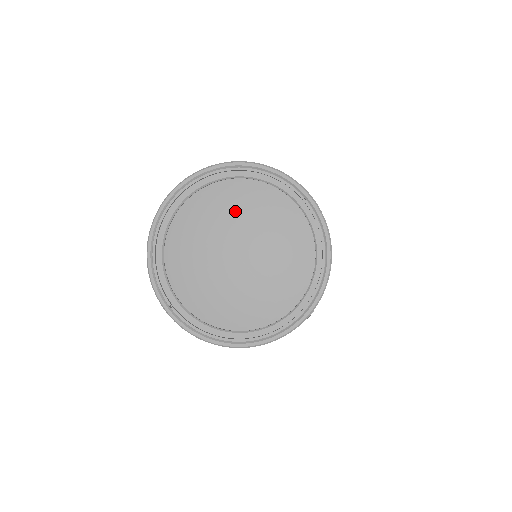
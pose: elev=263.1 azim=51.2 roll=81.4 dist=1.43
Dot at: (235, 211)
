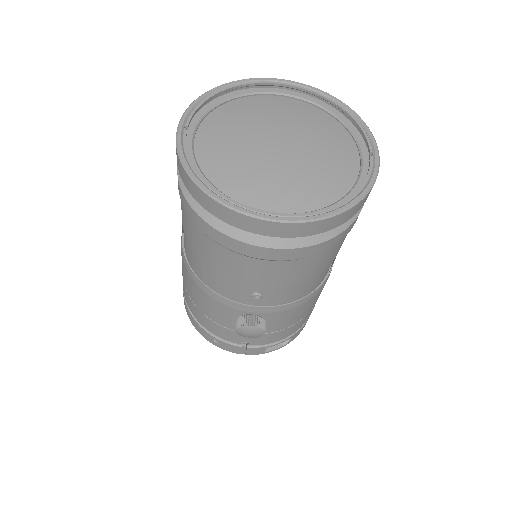
Dot at: (306, 122)
